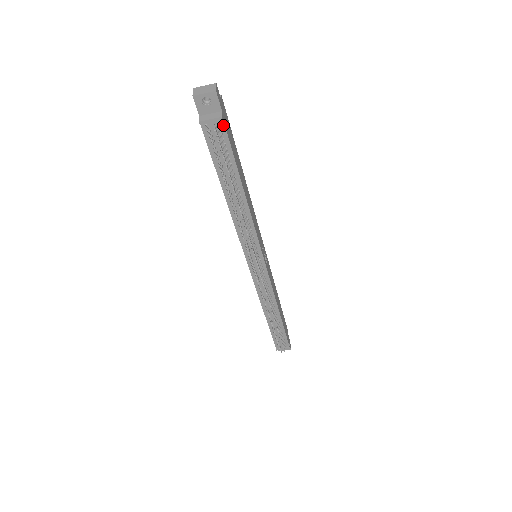
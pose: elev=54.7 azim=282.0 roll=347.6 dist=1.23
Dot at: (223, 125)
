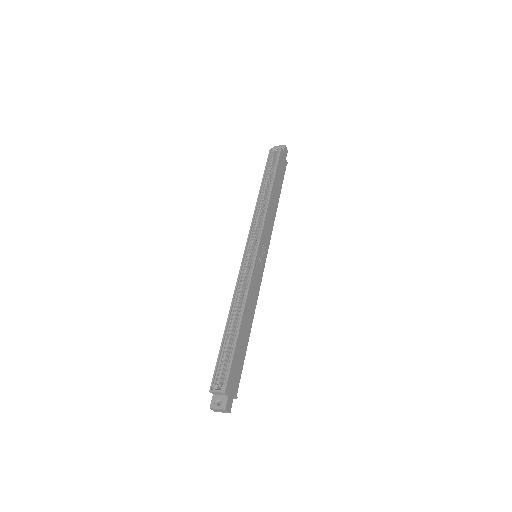
Dot at: (237, 391)
